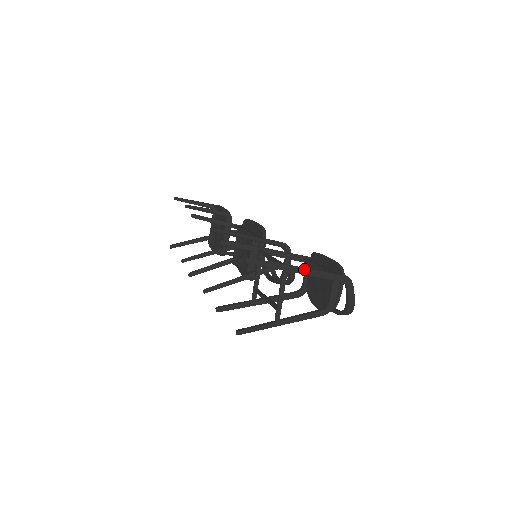
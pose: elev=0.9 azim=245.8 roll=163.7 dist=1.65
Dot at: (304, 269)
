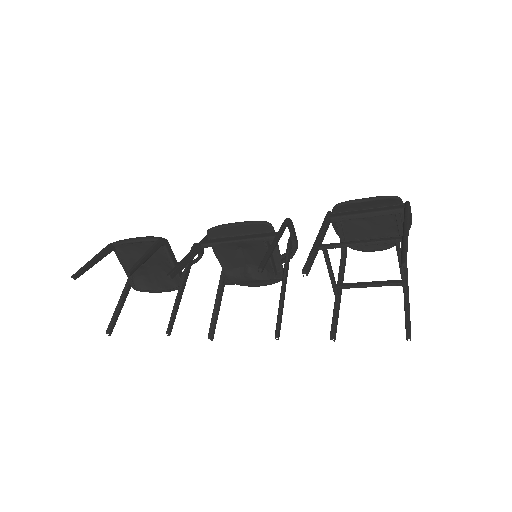
Dot at: (408, 227)
